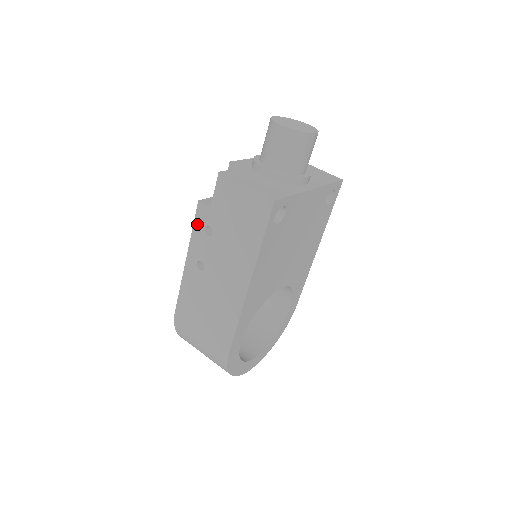
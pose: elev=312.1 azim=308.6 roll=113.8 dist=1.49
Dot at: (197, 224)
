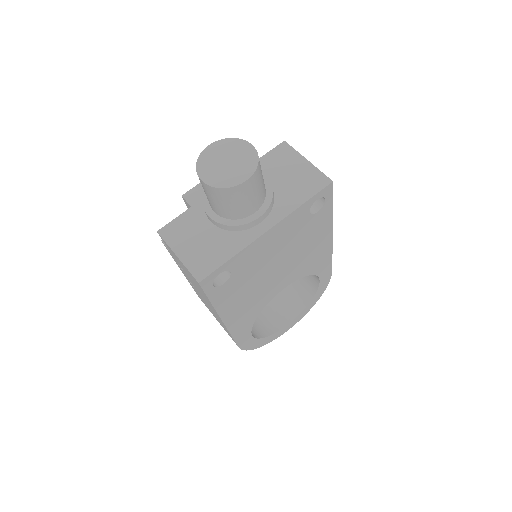
Dot at: (172, 256)
